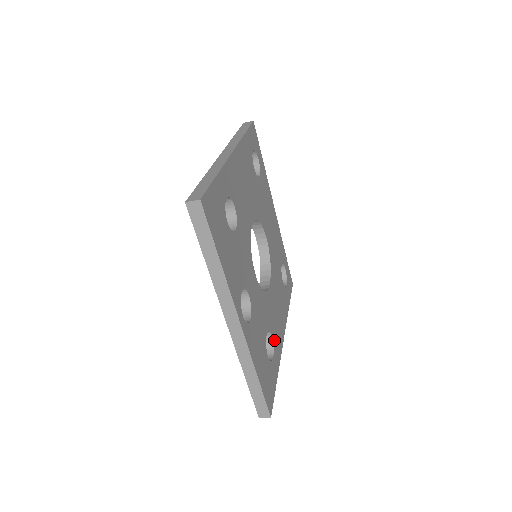
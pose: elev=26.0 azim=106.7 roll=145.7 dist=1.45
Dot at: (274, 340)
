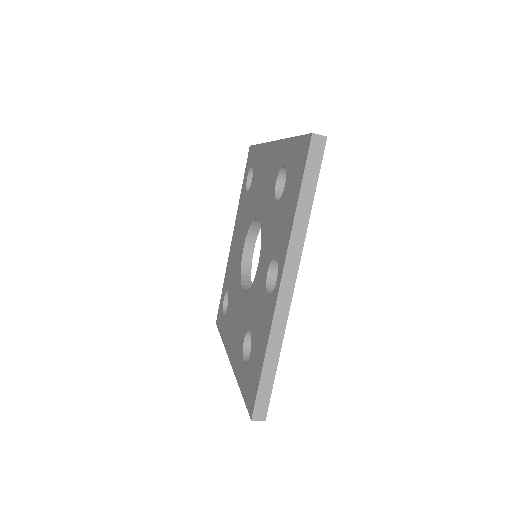
Dot at: occluded
